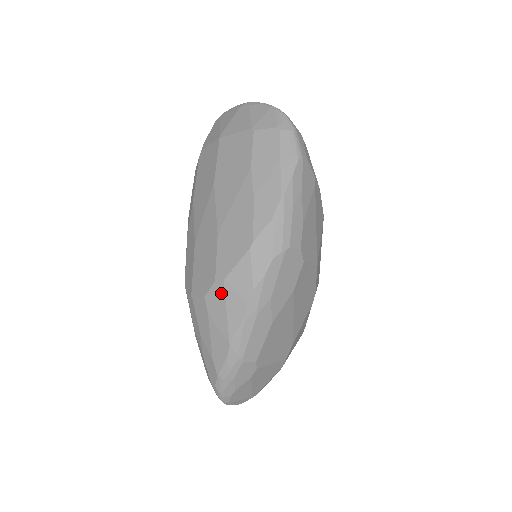
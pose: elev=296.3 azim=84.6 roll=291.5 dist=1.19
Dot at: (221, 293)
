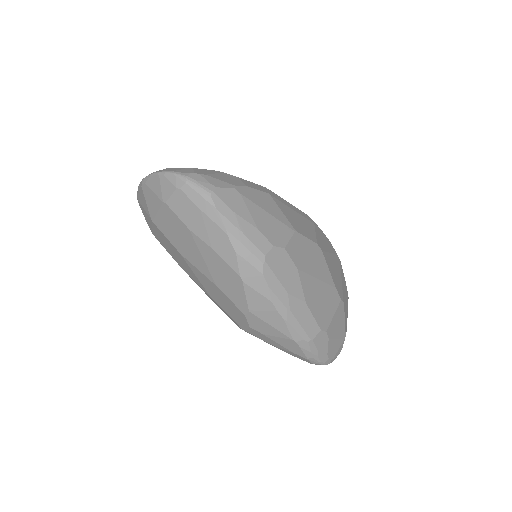
Dot at: (256, 319)
